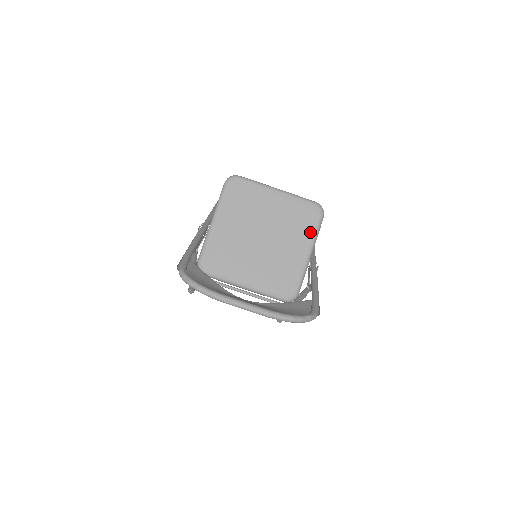
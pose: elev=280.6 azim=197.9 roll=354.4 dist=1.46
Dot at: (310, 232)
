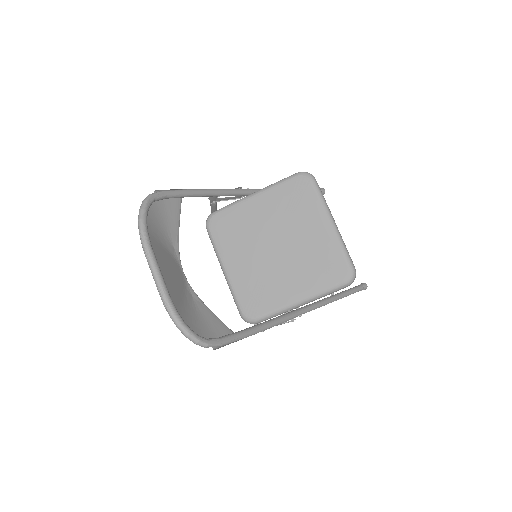
Dot at: (320, 285)
